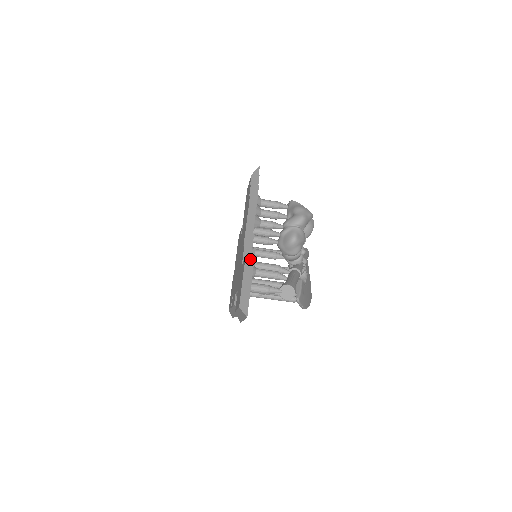
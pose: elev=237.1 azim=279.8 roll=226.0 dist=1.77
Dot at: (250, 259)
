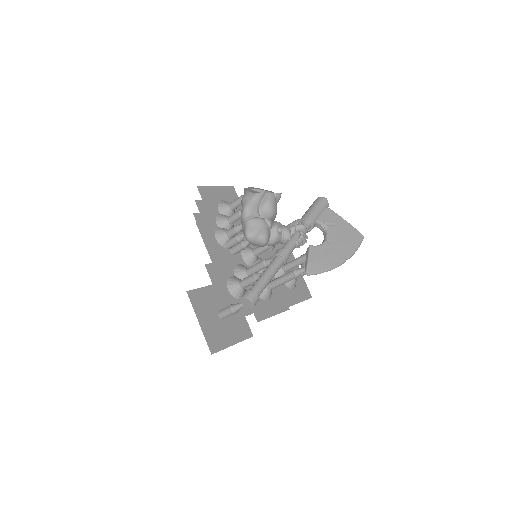
Dot at: (191, 303)
